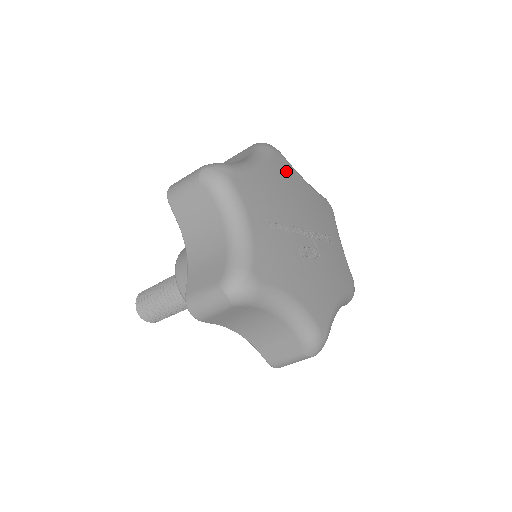
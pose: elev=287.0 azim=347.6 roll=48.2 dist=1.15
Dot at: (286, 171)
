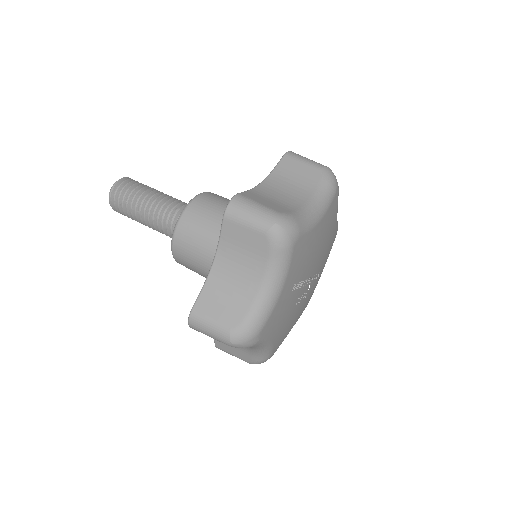
Dot at: (332, 216)
